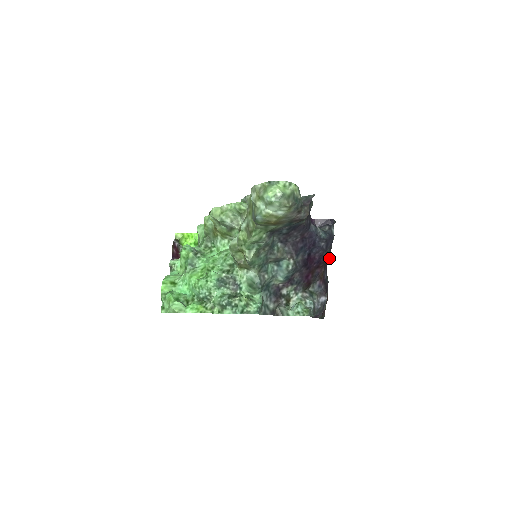
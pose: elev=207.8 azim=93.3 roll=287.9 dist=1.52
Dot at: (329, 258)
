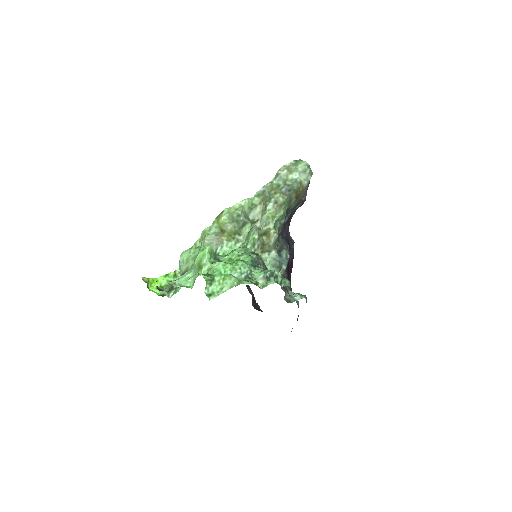
Dot at: occluded
